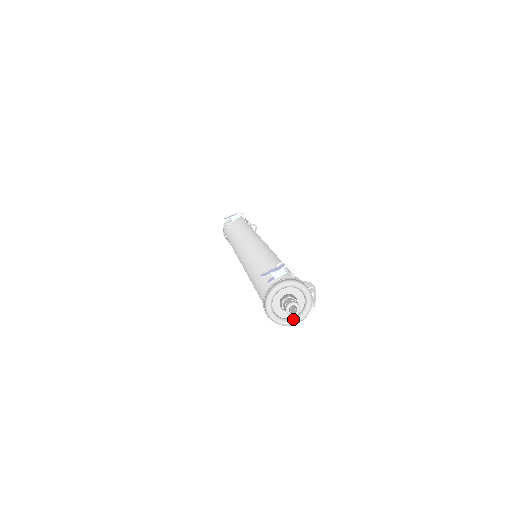
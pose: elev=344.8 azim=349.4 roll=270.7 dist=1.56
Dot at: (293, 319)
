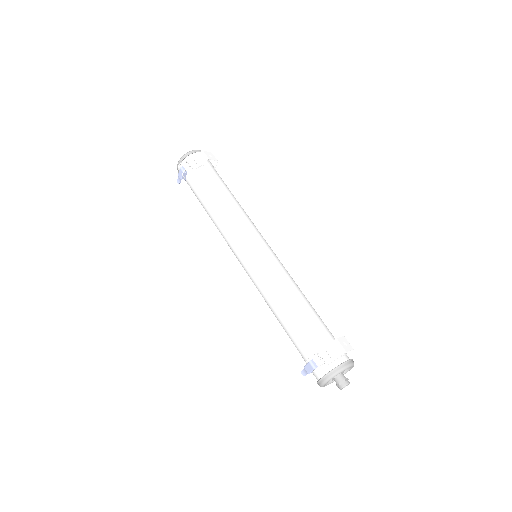
Dot at: (347, 370)
